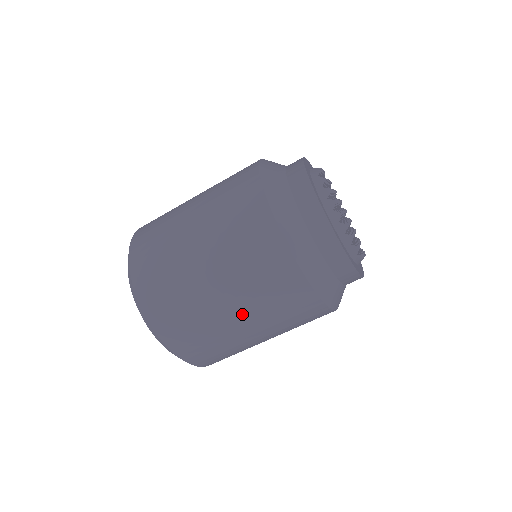
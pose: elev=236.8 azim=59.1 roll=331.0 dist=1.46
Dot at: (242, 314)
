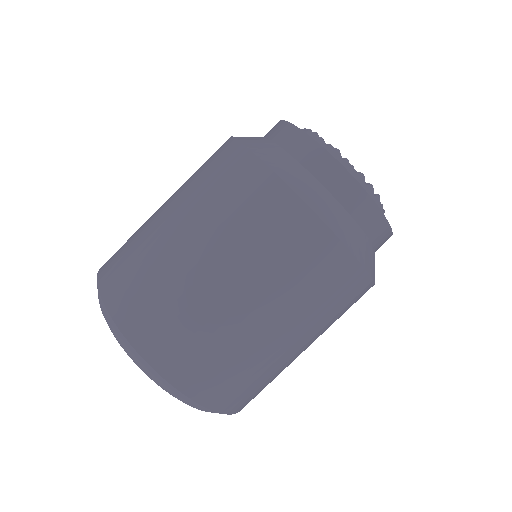
Dot at: (190, 229)
